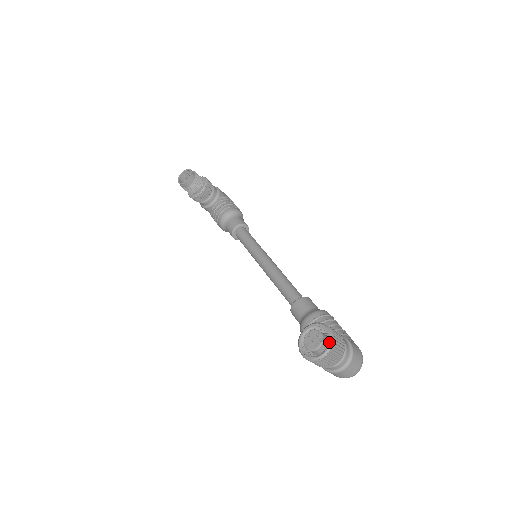
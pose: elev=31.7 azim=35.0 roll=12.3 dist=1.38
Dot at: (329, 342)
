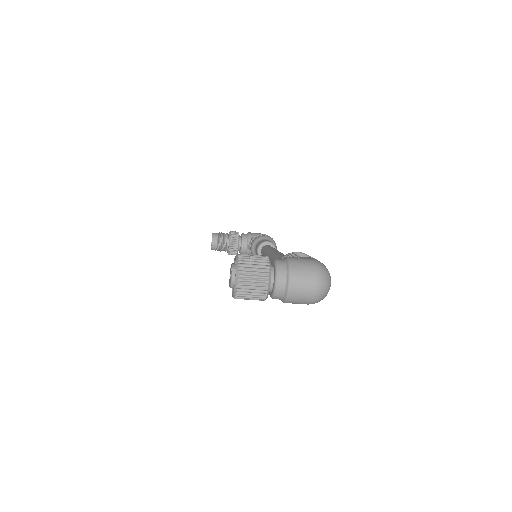
Dot at: (235, 266)
